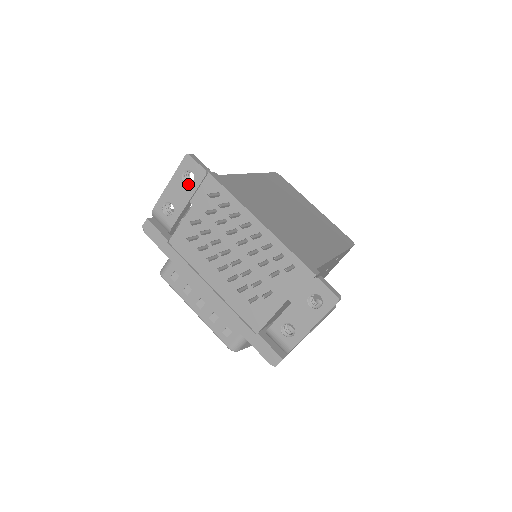
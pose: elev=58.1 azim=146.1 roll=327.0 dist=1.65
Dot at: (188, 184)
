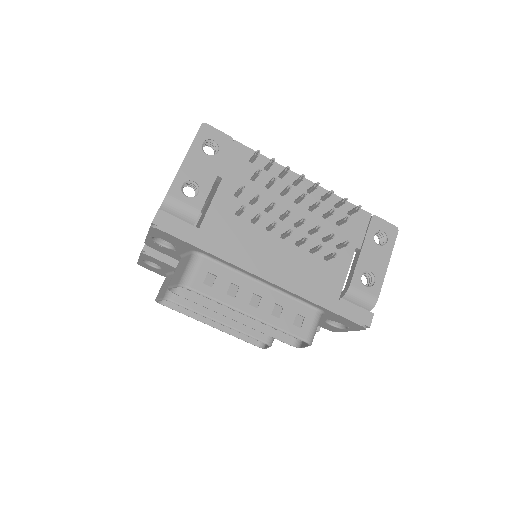
Dot at: (213, 155)
